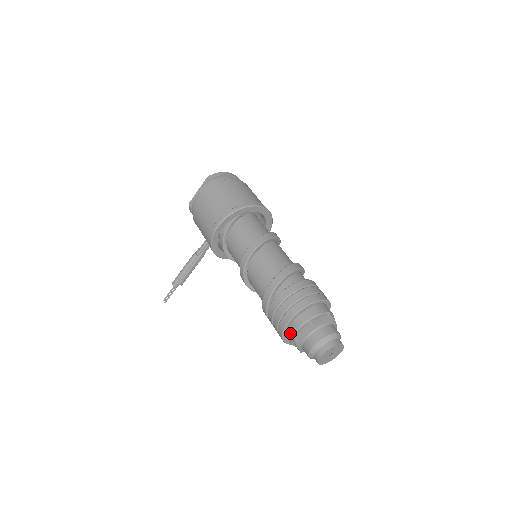
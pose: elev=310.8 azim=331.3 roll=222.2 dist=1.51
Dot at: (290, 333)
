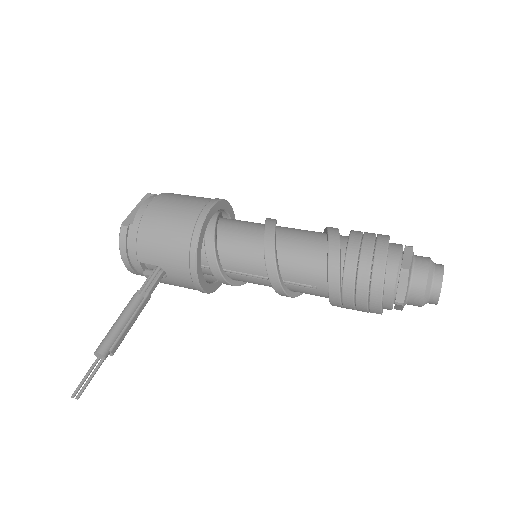
Dot at: (393, 265)
